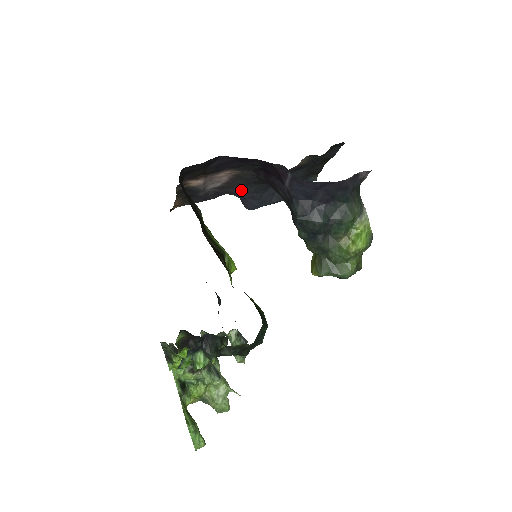
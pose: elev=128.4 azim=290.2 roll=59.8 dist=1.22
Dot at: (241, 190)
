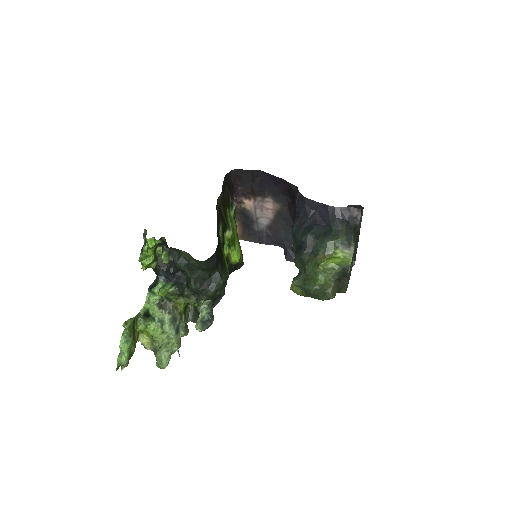
Dot at: (284, 237)
